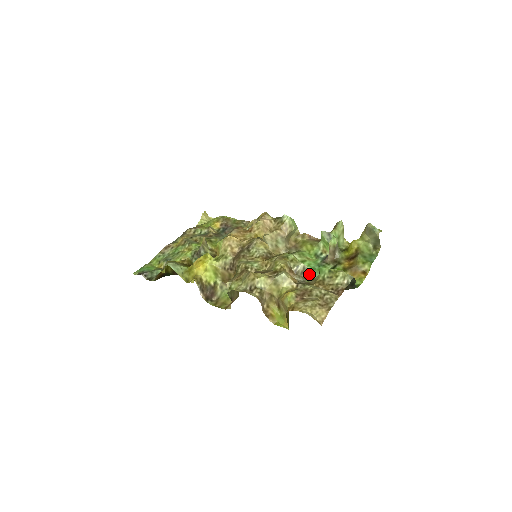
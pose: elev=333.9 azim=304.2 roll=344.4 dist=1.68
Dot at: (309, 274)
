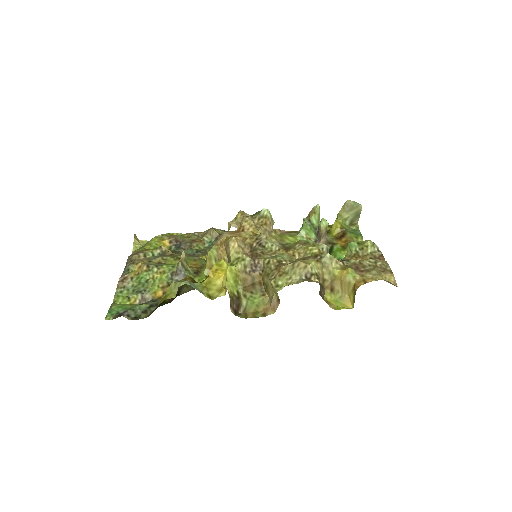
Dot at: occluded
